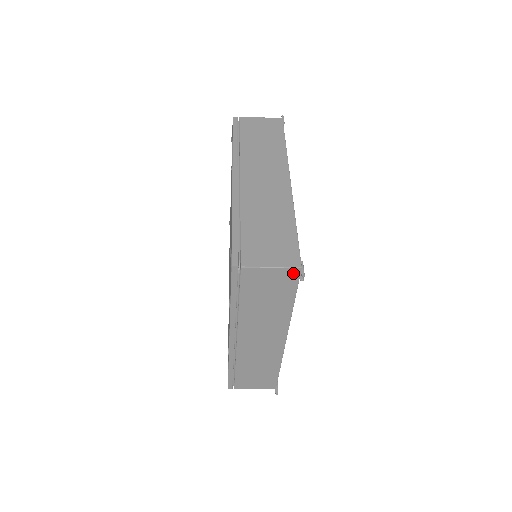
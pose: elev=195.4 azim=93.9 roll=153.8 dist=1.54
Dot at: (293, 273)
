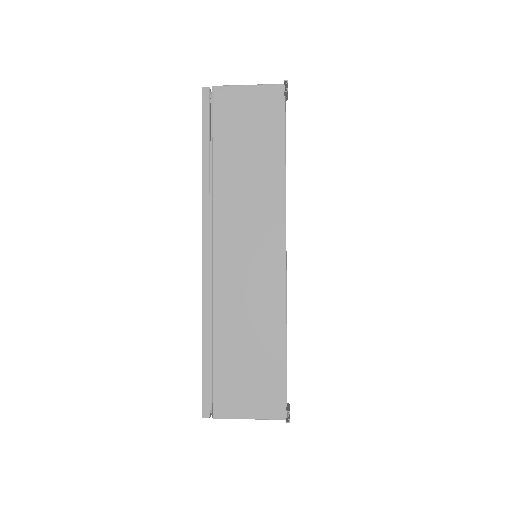
Dot at: (276, 94)
